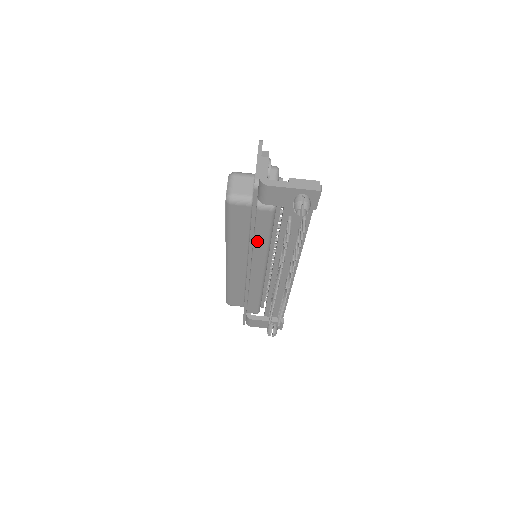
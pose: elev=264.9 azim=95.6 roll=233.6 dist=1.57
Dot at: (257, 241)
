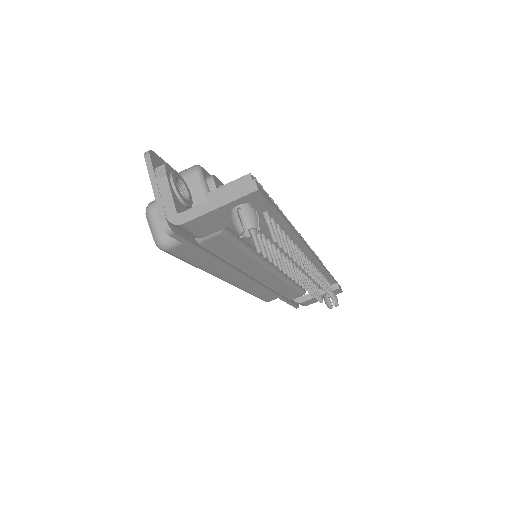
Dot at: (235, 260)
